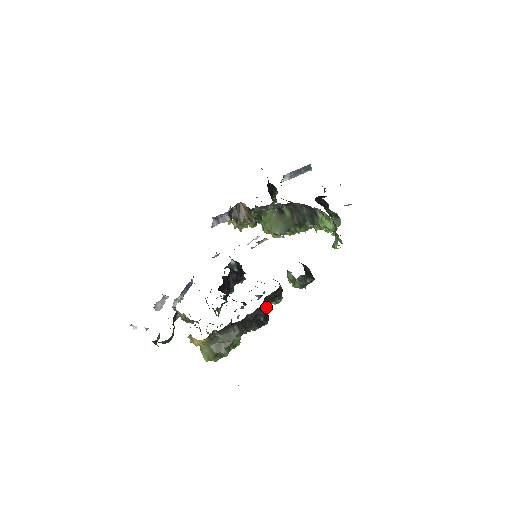
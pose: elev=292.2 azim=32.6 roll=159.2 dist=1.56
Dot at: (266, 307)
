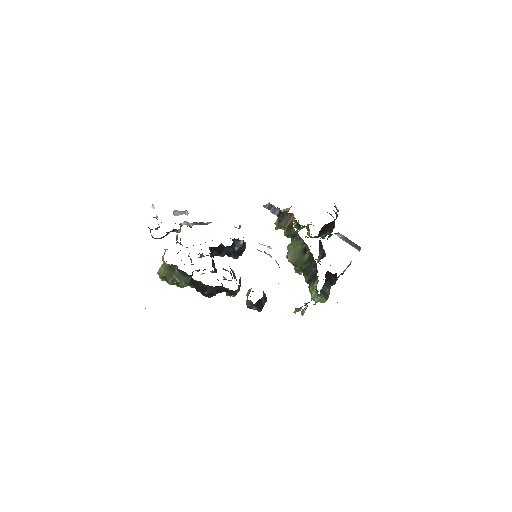
Dot at: (216, 290)
